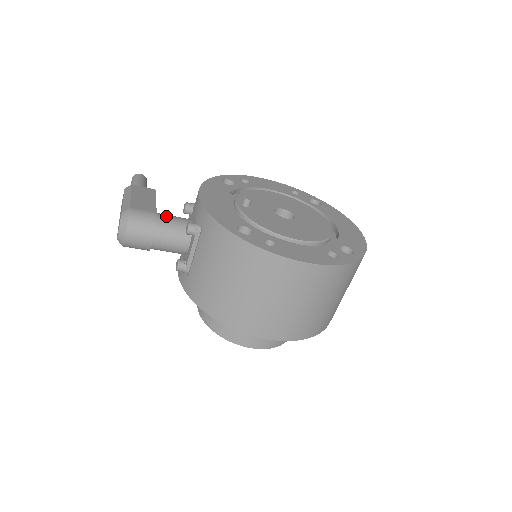
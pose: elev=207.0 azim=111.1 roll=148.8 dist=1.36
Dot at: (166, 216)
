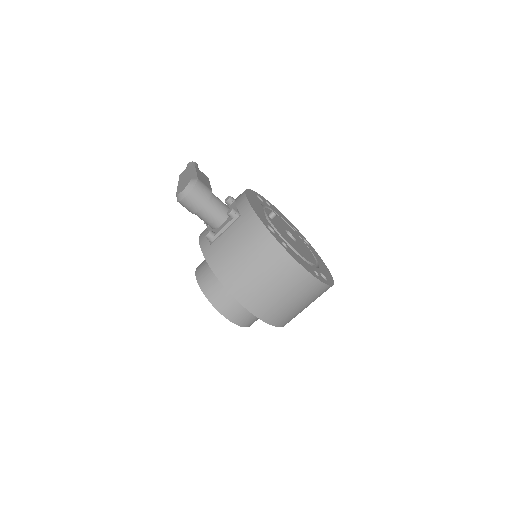
Dot at: (217, 197)
